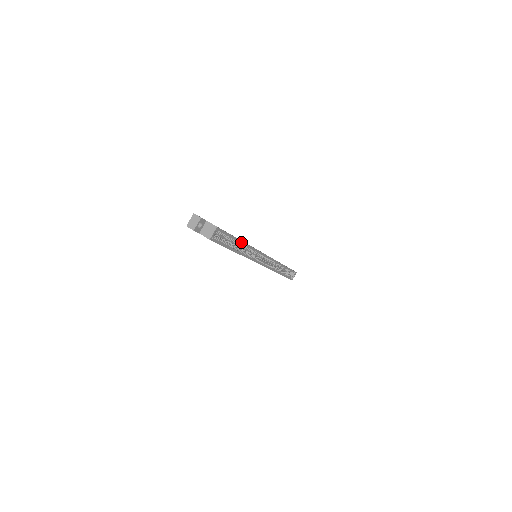
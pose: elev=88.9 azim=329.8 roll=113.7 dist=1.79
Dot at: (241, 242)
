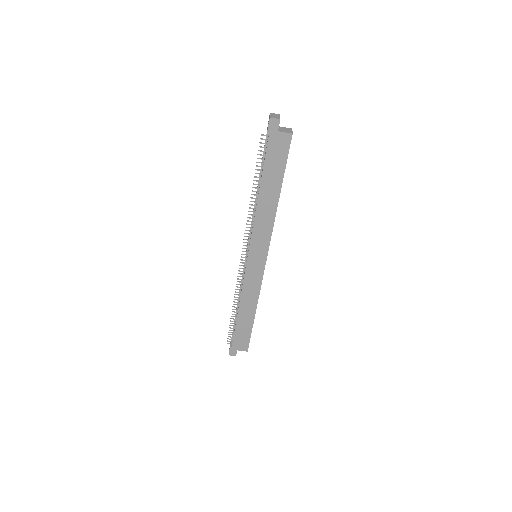
Dot at: occluded
